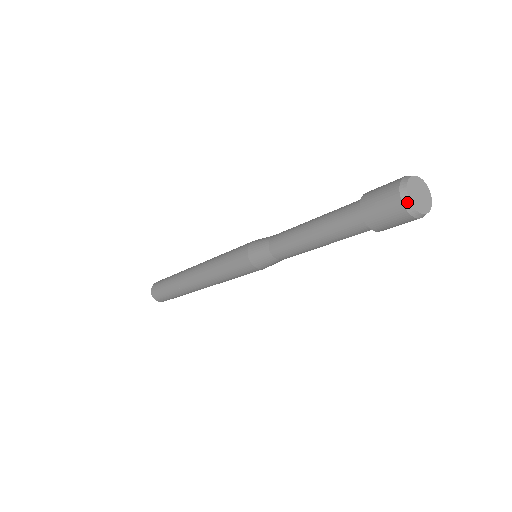
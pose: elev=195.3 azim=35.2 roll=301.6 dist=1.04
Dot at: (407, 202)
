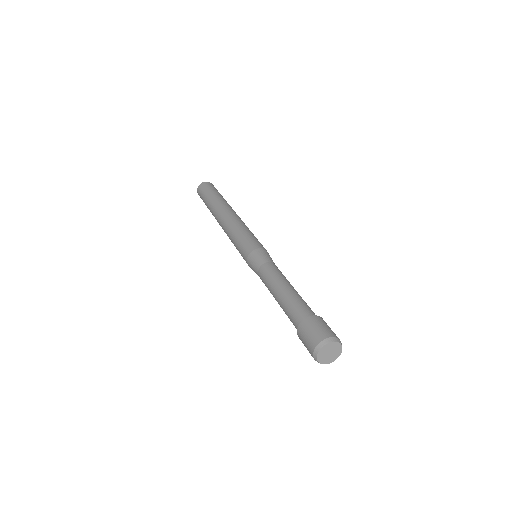
Dot at: occluded
